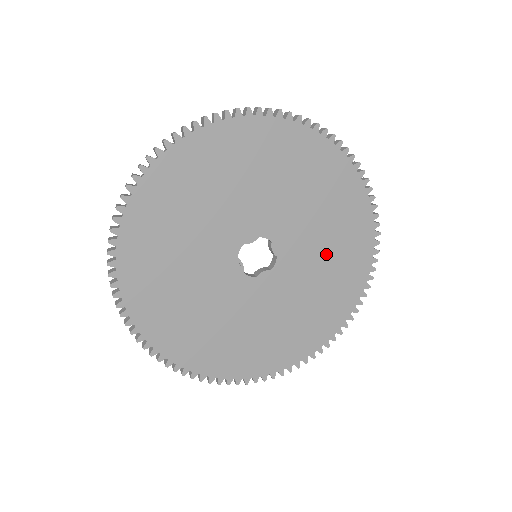
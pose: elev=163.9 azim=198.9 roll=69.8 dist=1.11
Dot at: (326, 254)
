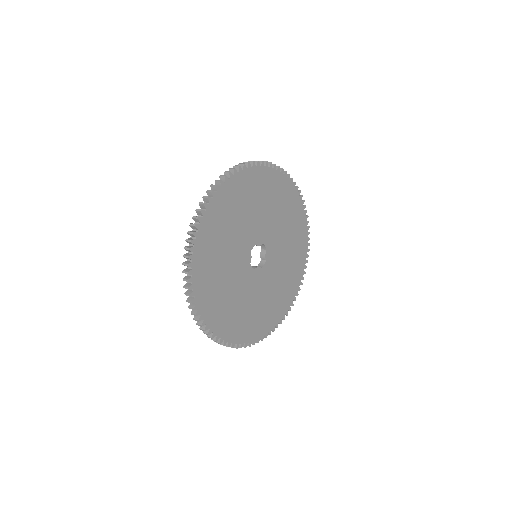
Dot at: (285, 269)
